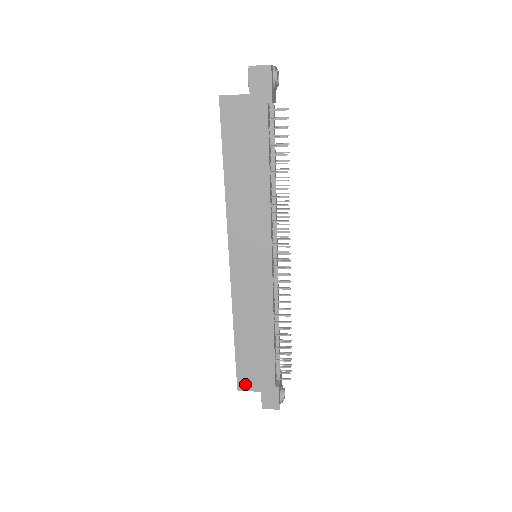
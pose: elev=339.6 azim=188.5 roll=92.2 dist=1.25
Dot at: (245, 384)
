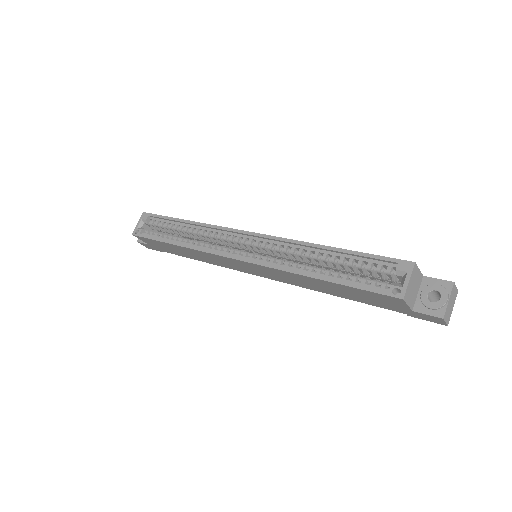
Dot at: (143, 239)
